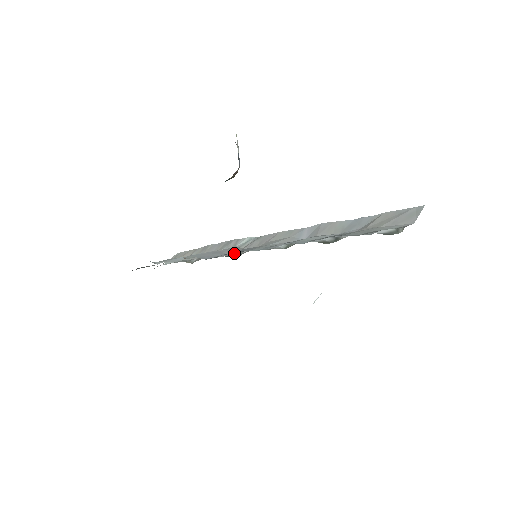
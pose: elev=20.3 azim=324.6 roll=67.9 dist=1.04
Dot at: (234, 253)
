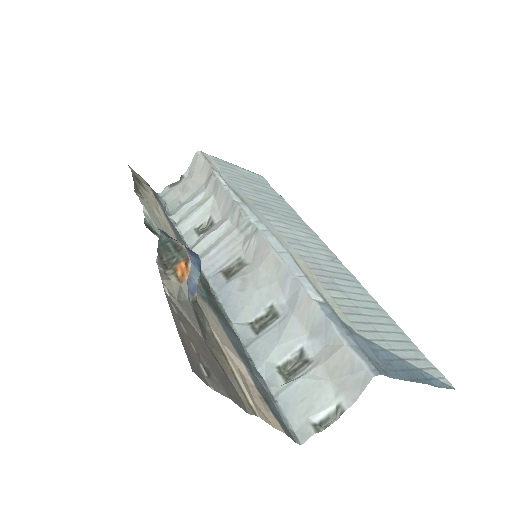
Dot at: (234, 258)
